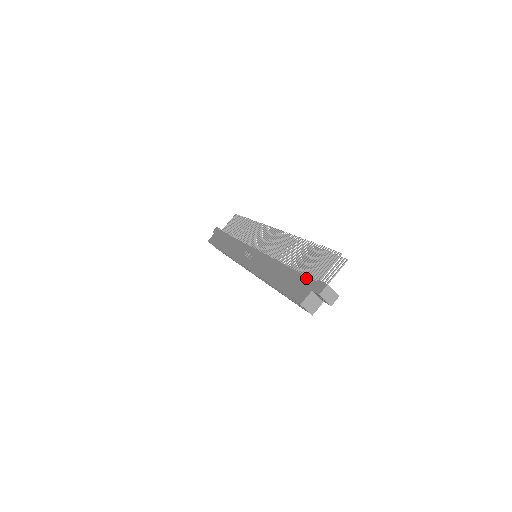
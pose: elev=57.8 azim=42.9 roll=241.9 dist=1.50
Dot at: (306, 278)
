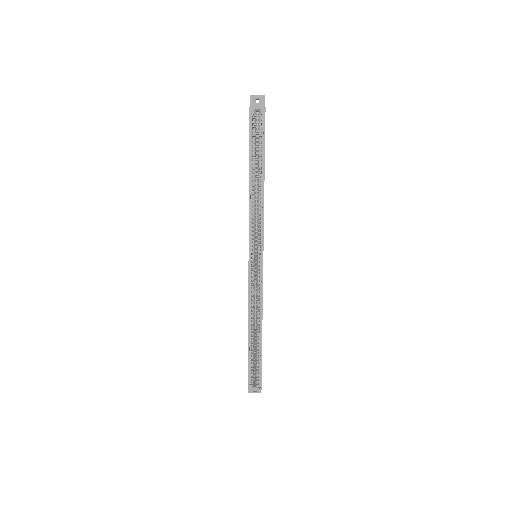
Dot at: occluded
